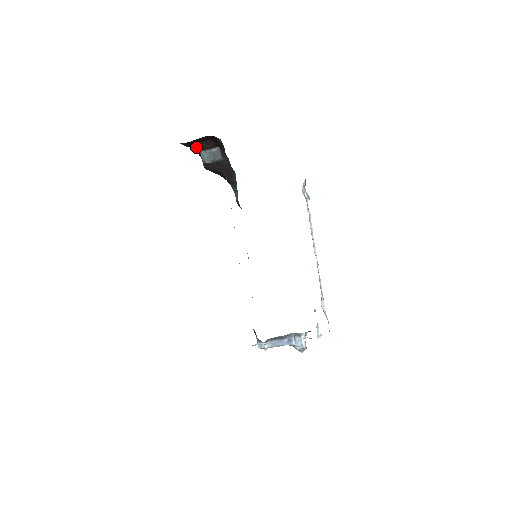
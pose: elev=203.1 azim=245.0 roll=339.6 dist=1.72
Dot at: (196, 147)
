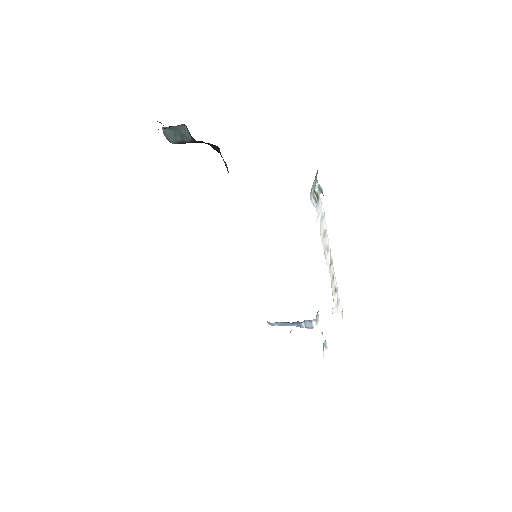
Dot at: occluded
